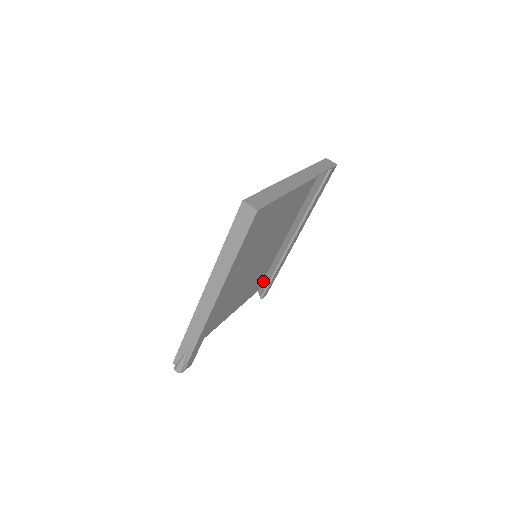
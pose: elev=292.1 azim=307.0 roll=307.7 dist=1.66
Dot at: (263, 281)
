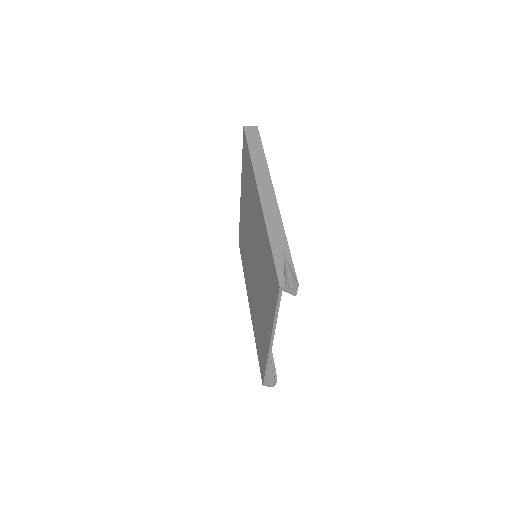
Dot at: occluded
